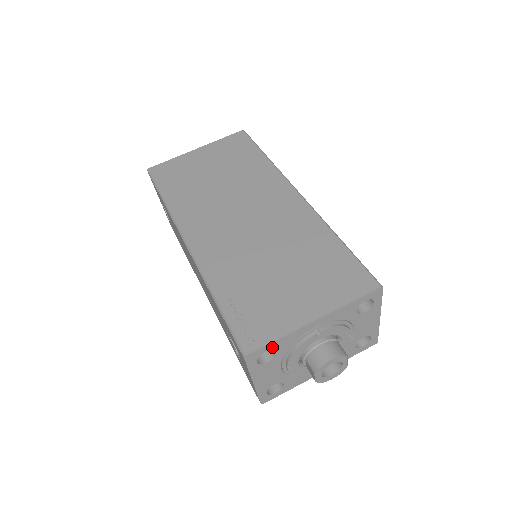
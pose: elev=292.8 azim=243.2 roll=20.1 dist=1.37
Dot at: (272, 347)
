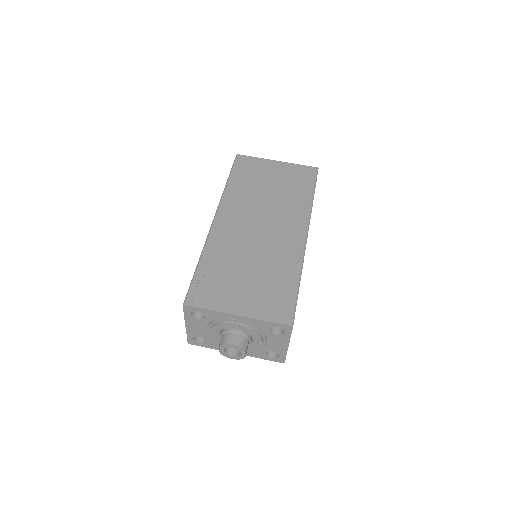
Dot at: (203, 312)
